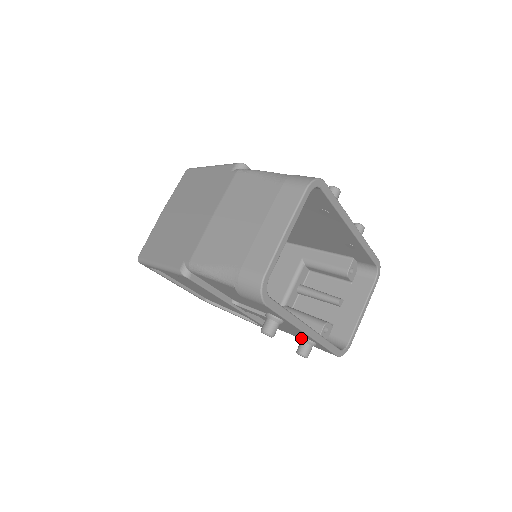
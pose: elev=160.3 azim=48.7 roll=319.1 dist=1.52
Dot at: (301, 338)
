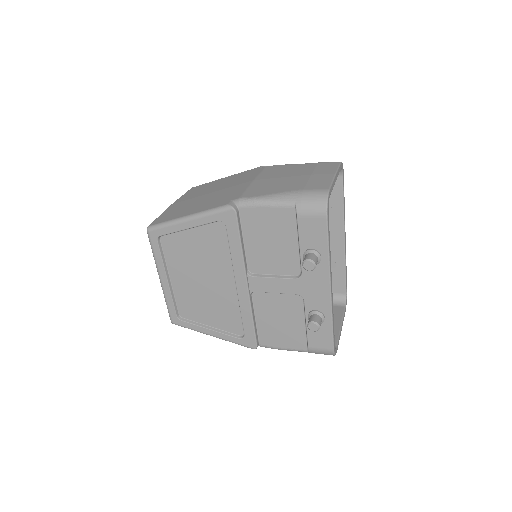
Dot at: (312, 311)
